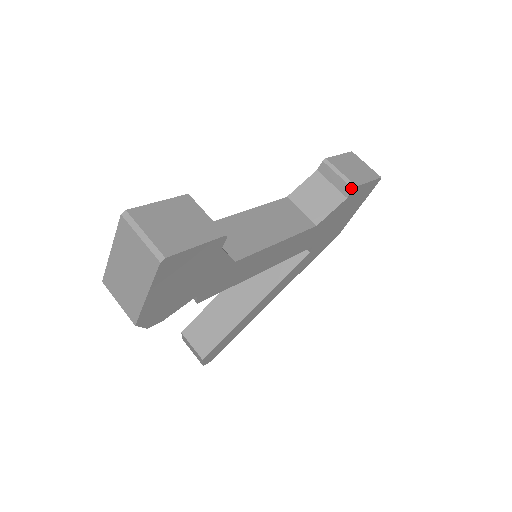
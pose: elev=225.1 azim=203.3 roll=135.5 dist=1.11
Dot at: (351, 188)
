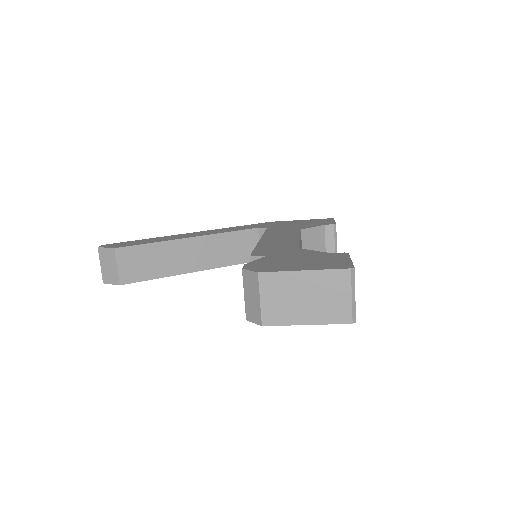
Dot at: occluded
